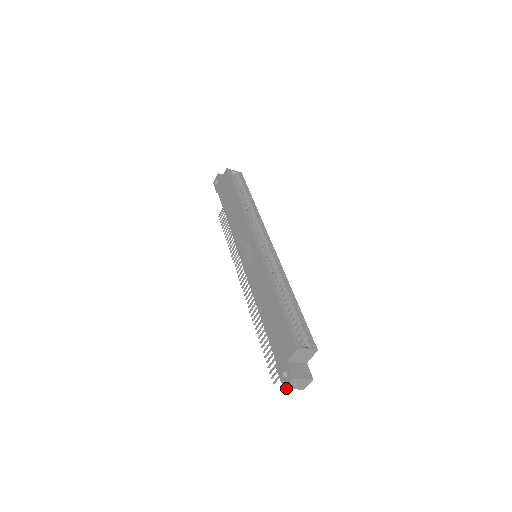
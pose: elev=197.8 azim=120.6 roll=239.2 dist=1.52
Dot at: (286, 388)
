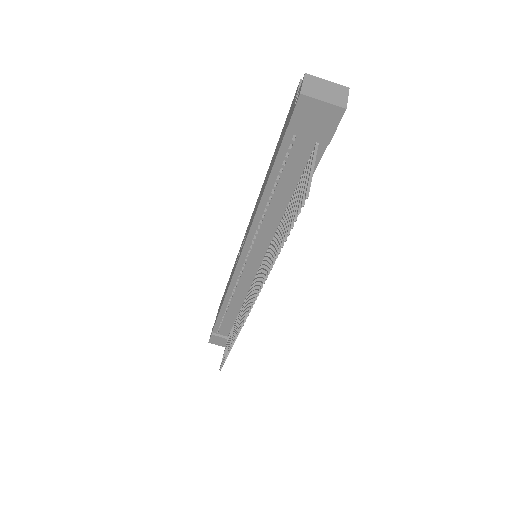
Dot at: (304, 94)
